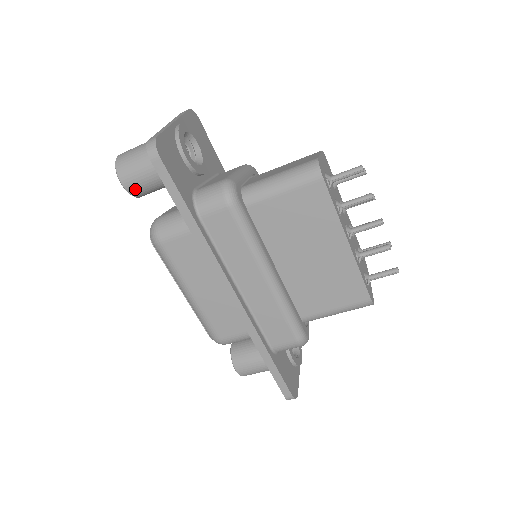
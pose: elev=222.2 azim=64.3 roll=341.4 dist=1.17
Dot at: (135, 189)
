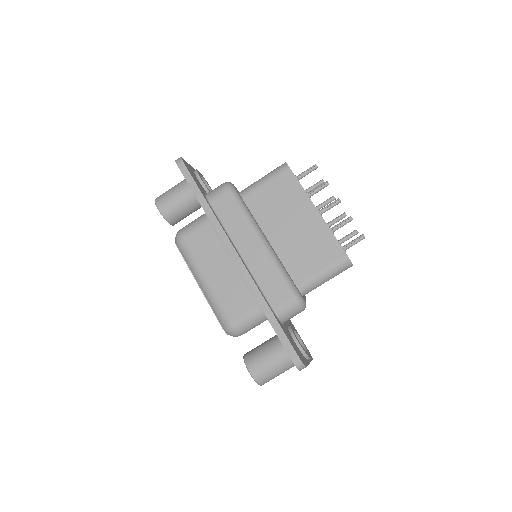
Dot at: (167, 211)
